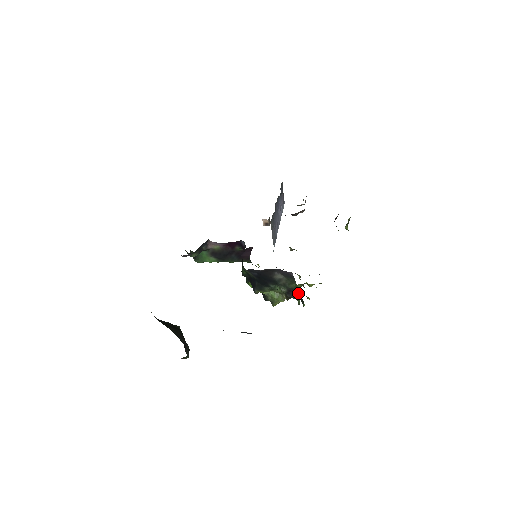
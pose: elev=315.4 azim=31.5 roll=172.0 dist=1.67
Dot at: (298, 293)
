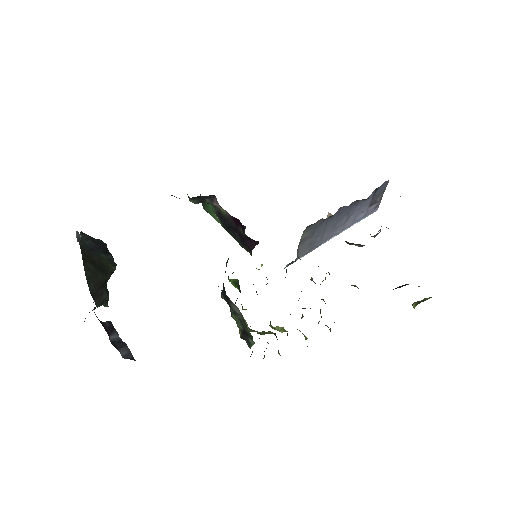
Dot at: (253, 343)
